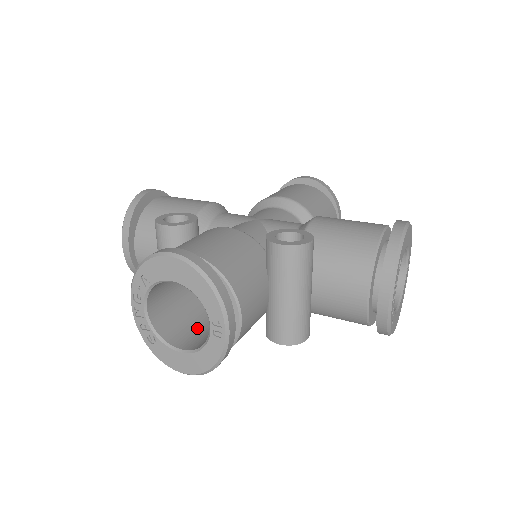
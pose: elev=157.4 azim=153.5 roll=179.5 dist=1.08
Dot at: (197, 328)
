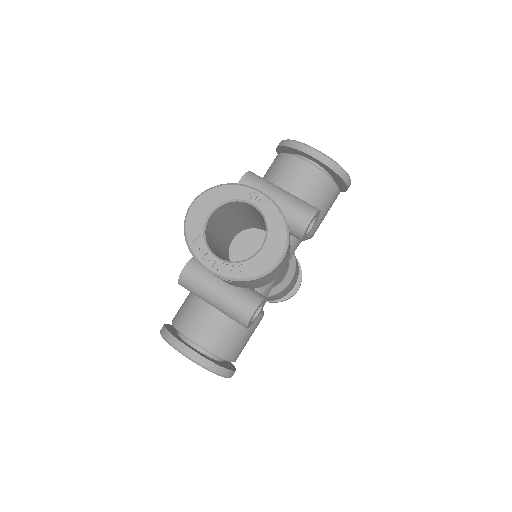
Dot at: occluded
